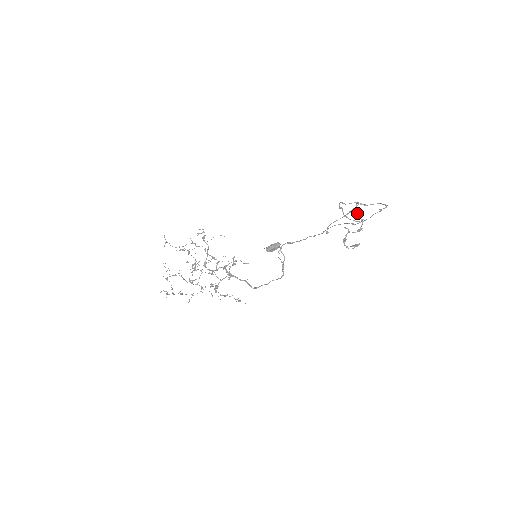
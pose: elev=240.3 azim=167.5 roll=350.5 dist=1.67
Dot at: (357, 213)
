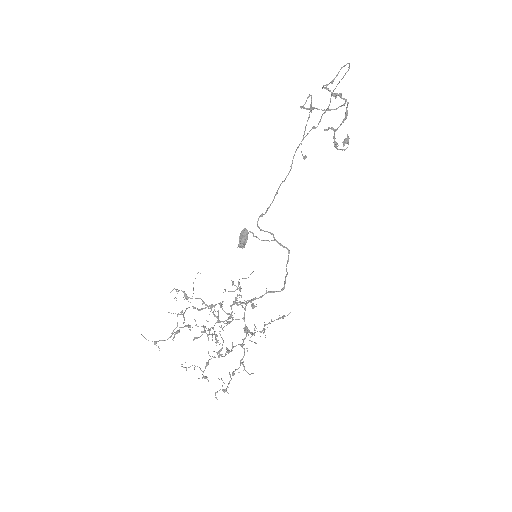
Dot at: (336, 95)
